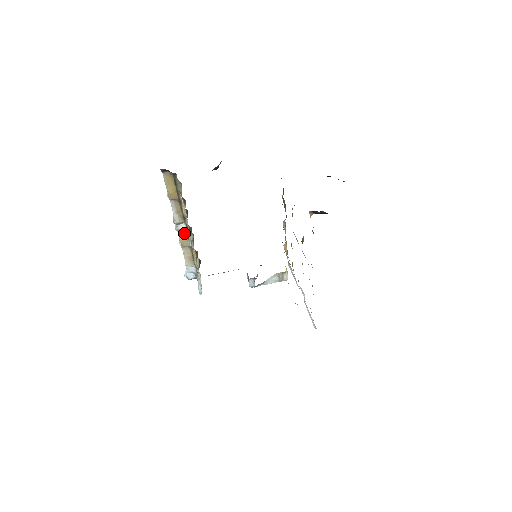
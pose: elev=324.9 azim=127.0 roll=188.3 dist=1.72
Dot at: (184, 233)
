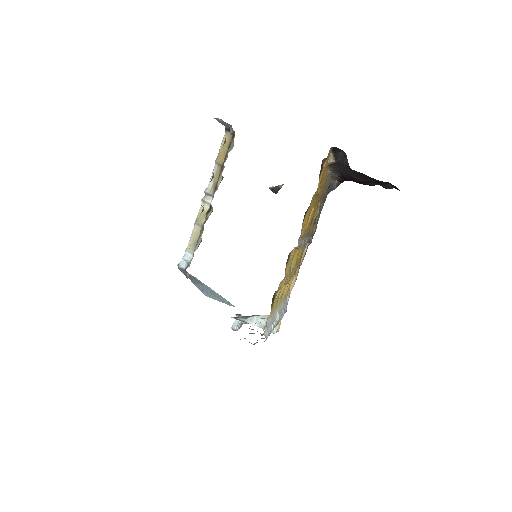
Dot at: (206, 207)
